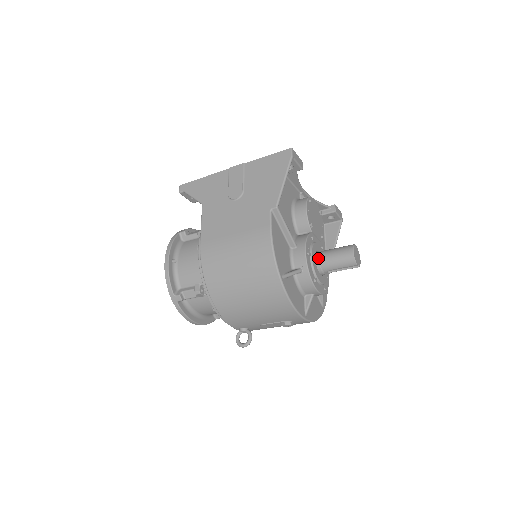
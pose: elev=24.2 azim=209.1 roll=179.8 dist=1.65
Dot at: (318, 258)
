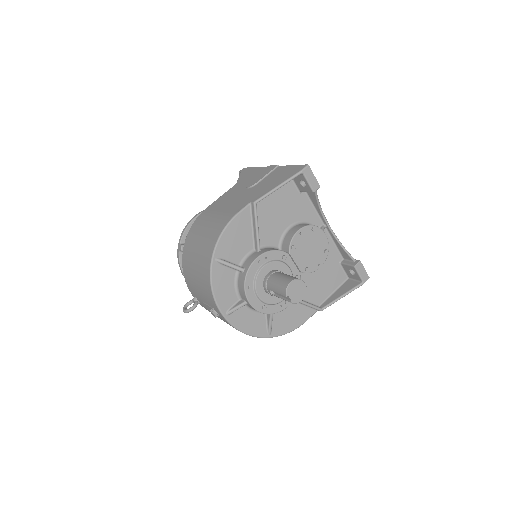
Dot at: (270, 274)
